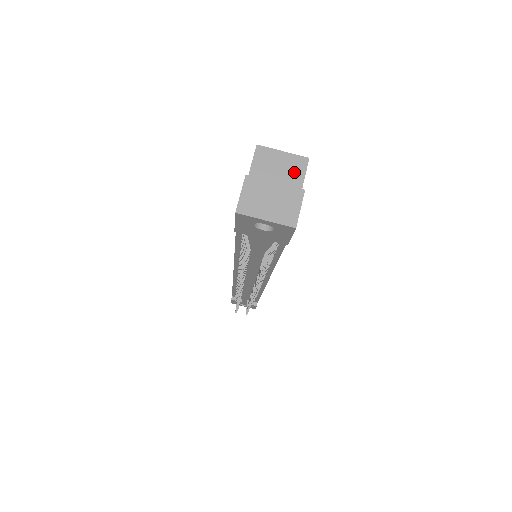
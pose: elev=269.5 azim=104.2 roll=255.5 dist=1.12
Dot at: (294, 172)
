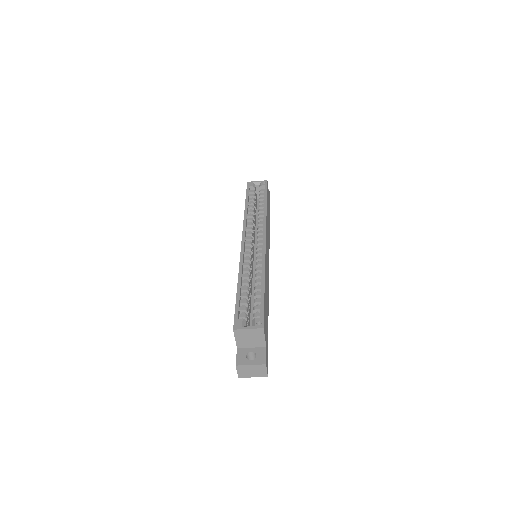
Dot at: (258, 336)
